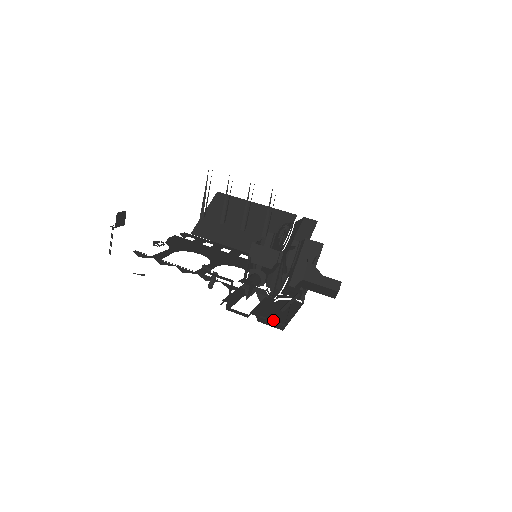
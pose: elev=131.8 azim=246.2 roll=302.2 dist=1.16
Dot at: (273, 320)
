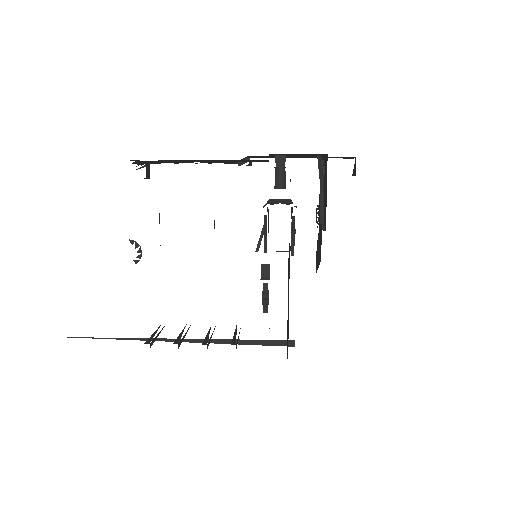
Dot at: occluded
